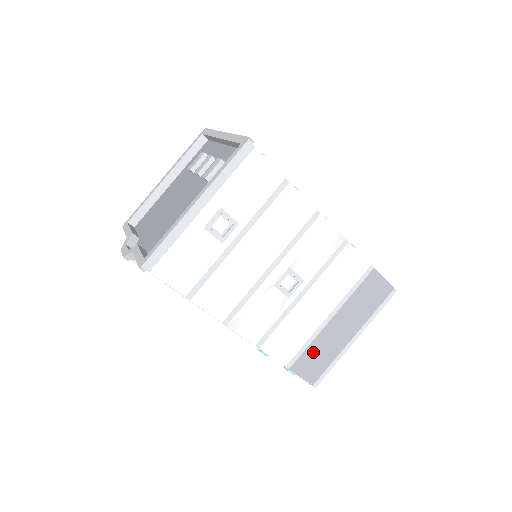
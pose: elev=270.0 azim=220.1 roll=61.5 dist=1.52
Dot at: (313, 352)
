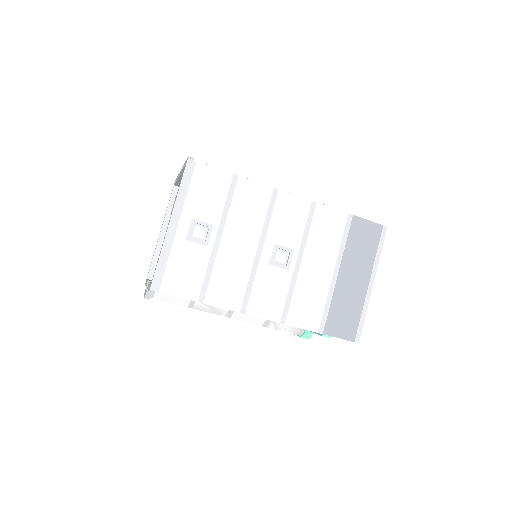
Dot at: (337, 310)
